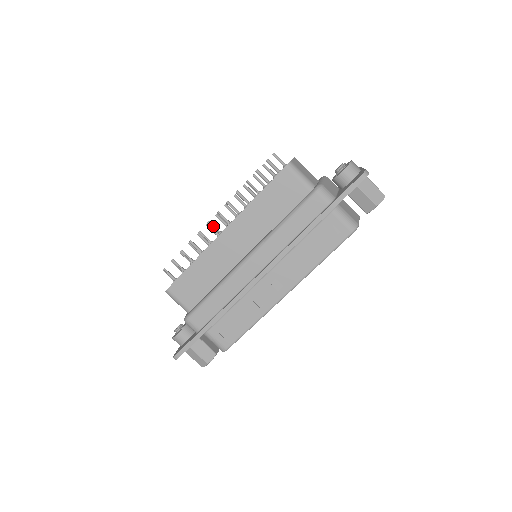
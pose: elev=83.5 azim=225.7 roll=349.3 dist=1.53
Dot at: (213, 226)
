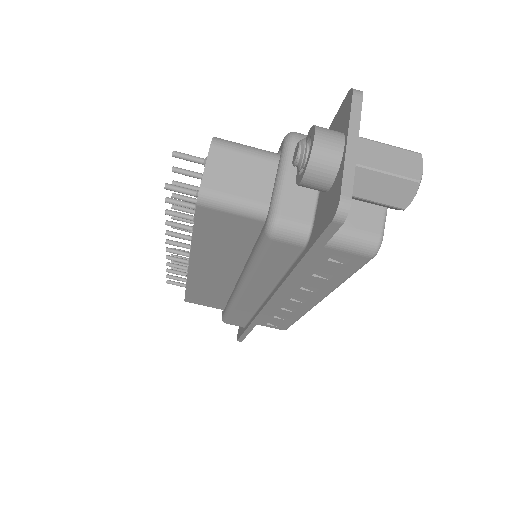
Dot at: (175, 253)
